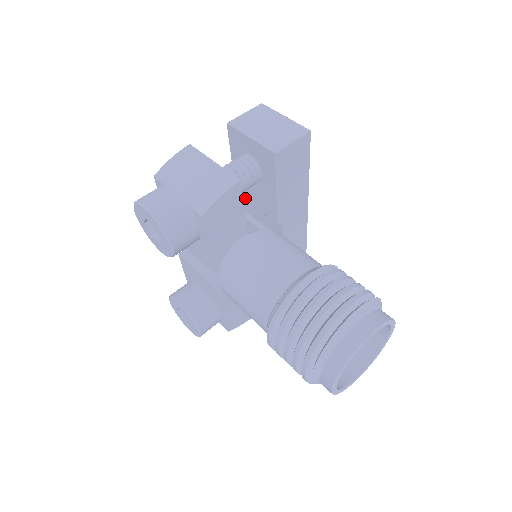
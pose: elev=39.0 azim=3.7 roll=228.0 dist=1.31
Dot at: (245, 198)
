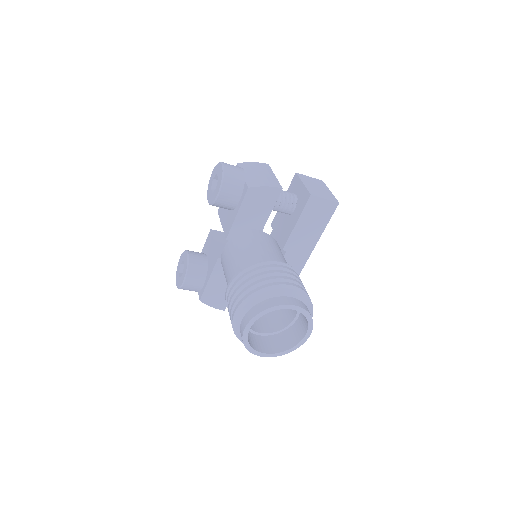
Dot at: (274, 228)
